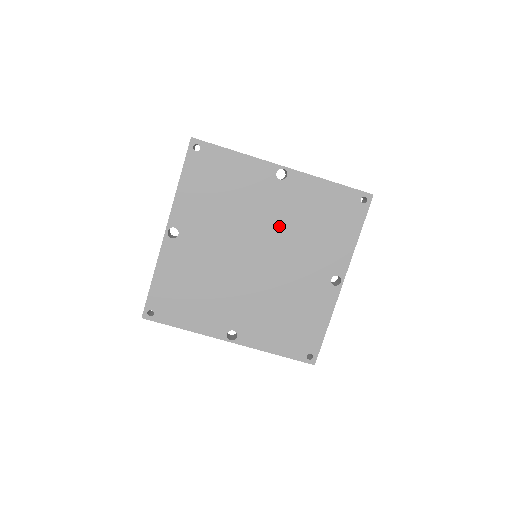
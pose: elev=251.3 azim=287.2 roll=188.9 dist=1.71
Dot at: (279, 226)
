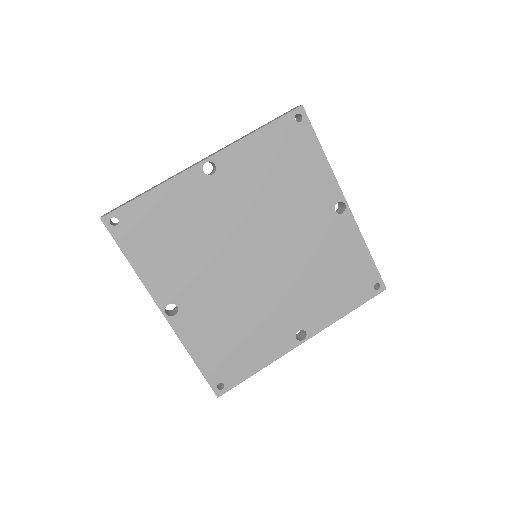
Dot at: (300, 248)
